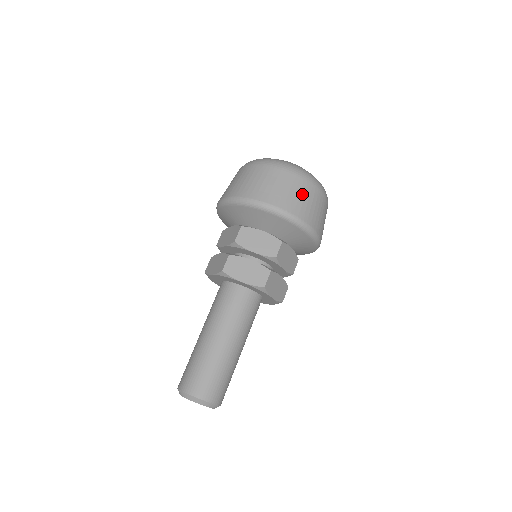
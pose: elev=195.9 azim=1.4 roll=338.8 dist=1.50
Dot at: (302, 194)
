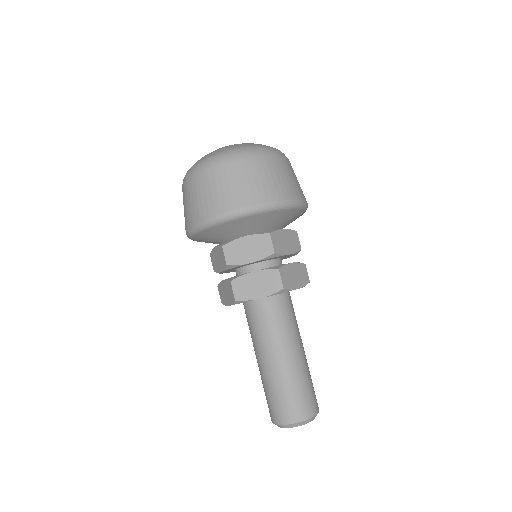
Dot at: (255, 176)
